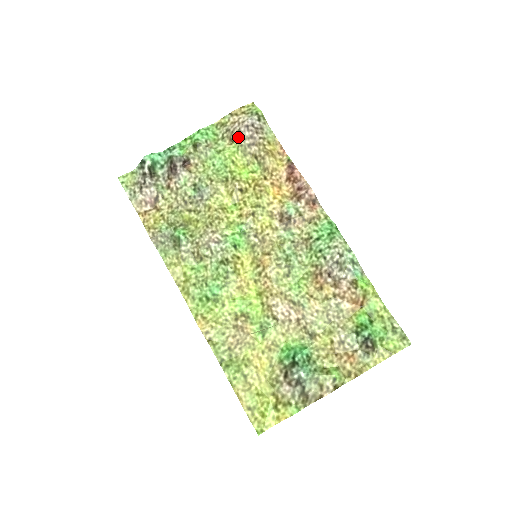
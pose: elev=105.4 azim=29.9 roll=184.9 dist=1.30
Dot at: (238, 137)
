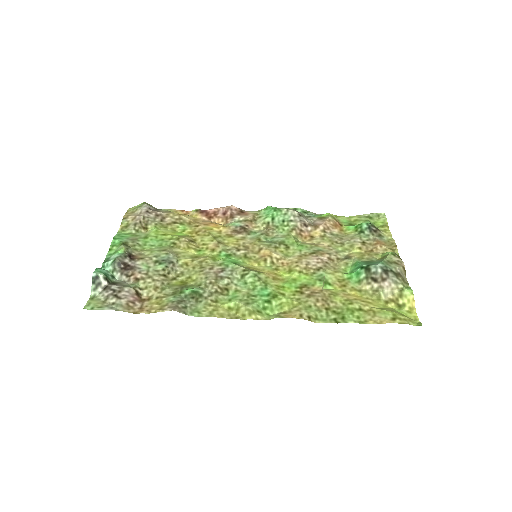
Dot at: (148, 222)
